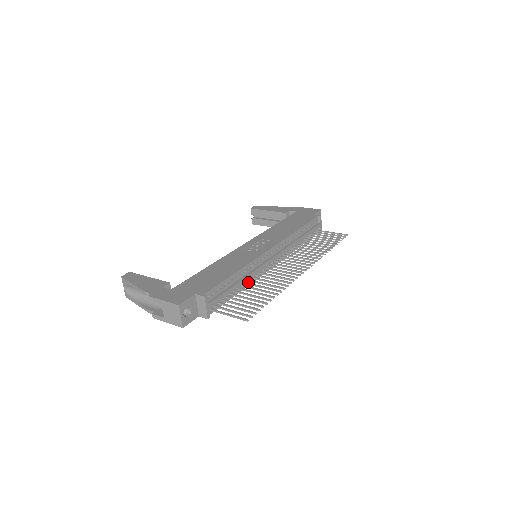
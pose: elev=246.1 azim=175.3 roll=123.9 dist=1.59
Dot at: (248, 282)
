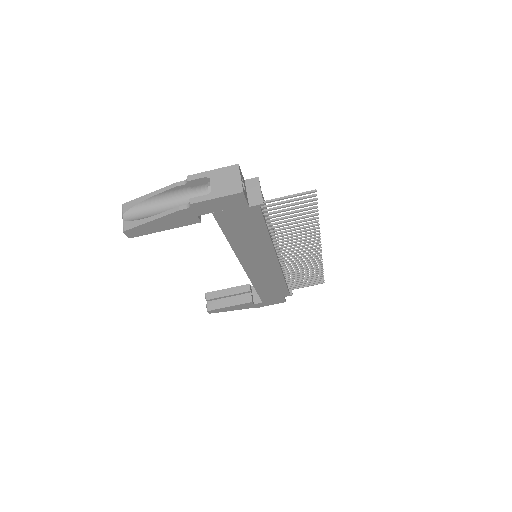
Dot at: (271, 239)
